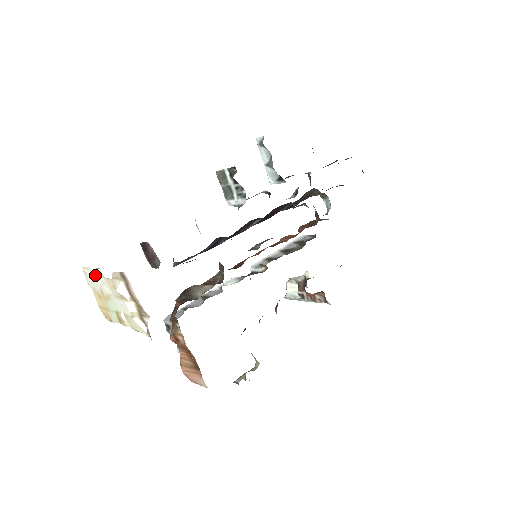
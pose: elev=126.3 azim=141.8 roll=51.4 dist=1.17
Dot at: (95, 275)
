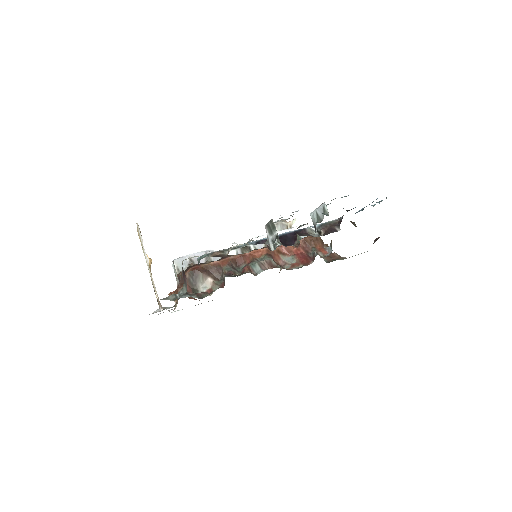
Dot at: occluded
